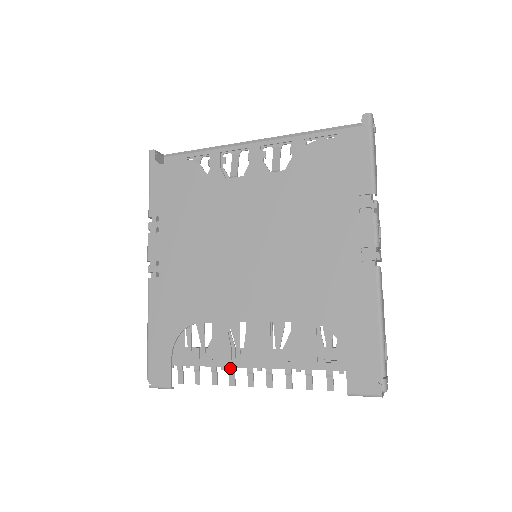
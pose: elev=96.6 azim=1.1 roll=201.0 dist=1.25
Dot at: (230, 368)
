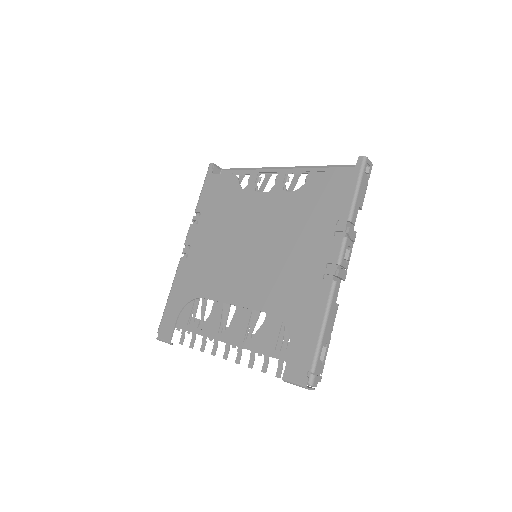
Dot at: (215, 340)
